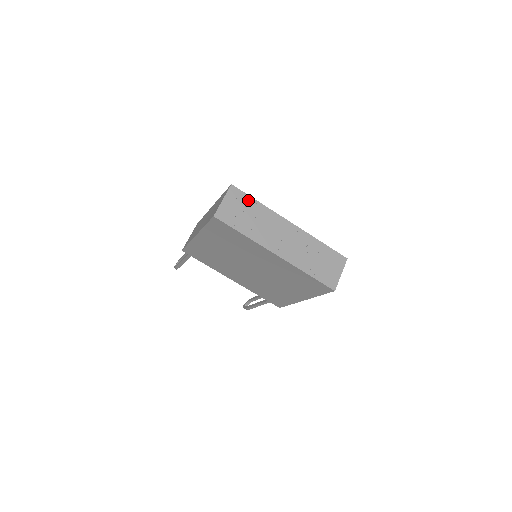
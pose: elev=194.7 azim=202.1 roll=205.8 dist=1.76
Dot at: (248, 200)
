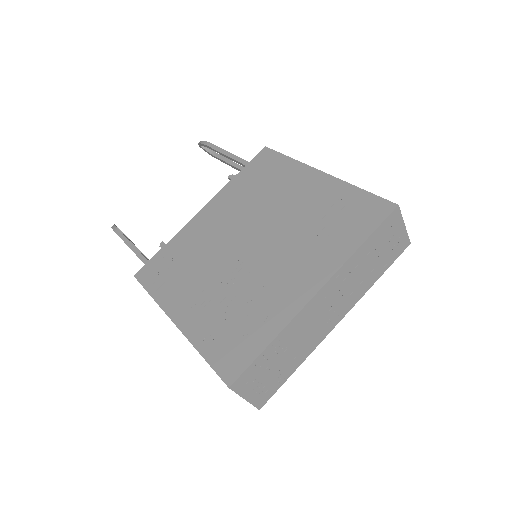
Dot at: (260, 362)
